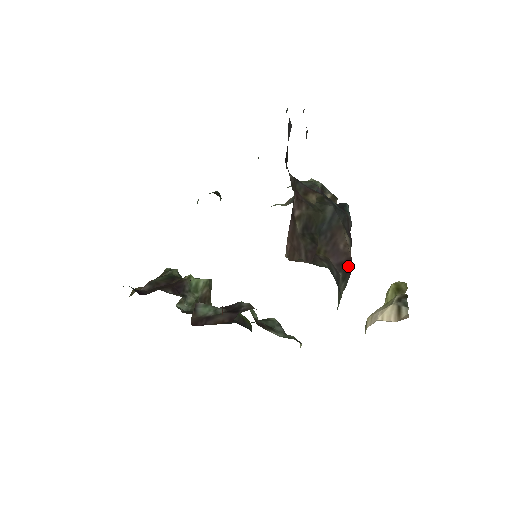
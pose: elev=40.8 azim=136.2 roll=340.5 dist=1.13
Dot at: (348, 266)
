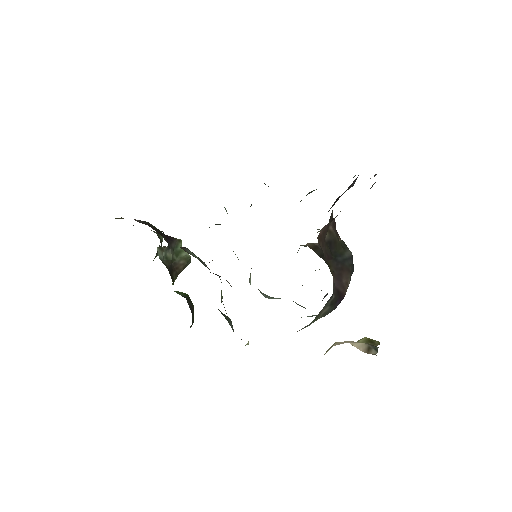
Dot at: (340, 299)
